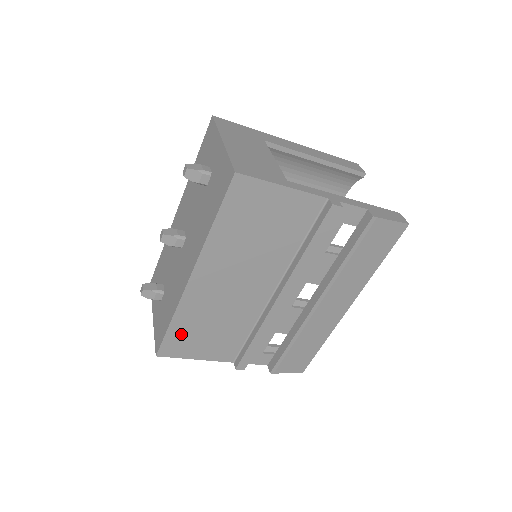
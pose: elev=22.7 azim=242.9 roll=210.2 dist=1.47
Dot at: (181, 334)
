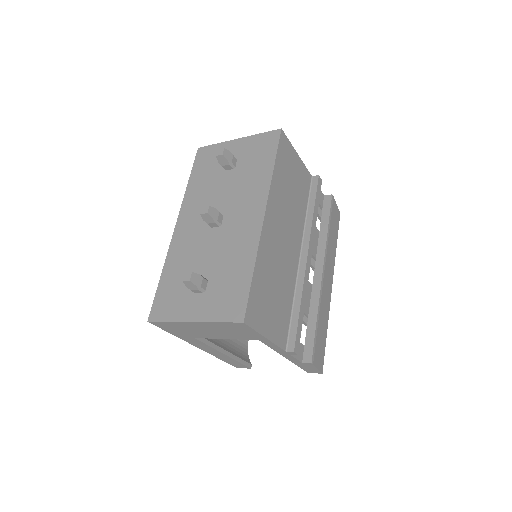
Dot at: (259, 291)
